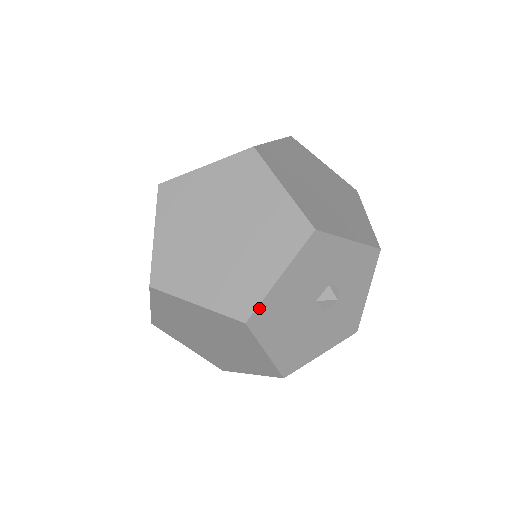
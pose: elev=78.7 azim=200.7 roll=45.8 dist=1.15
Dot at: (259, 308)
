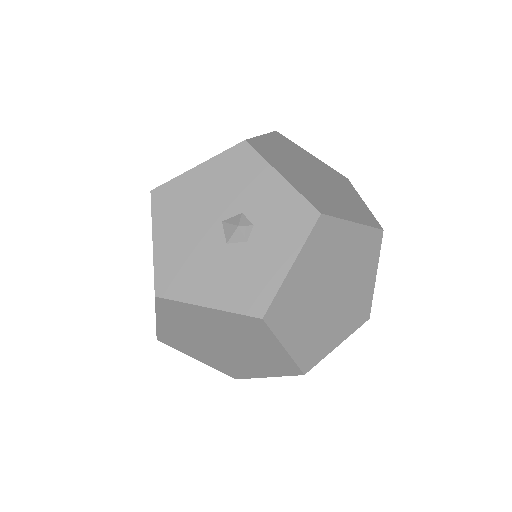
Dot at: (167, 185)
